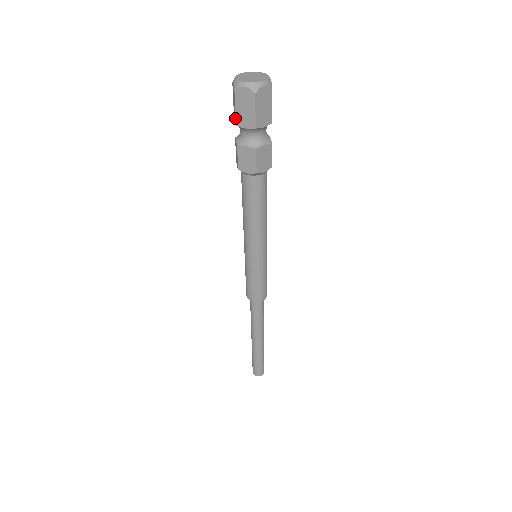
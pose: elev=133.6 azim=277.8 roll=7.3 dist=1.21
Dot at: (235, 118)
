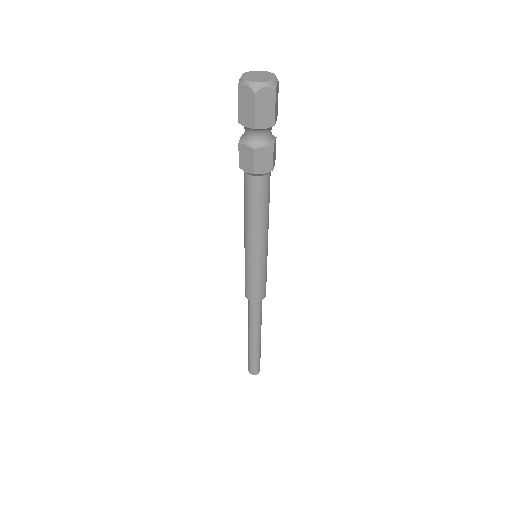
Dot at: (238, 115)
